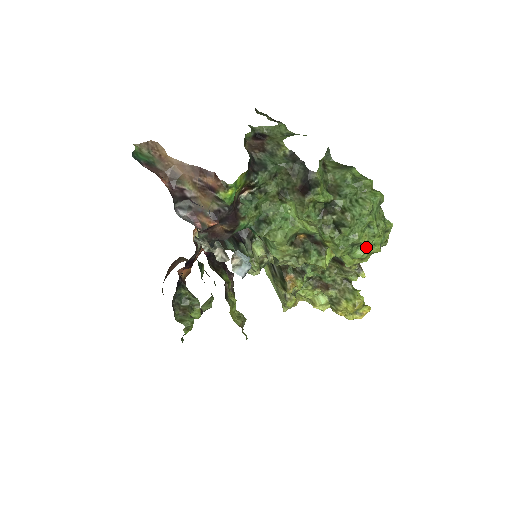
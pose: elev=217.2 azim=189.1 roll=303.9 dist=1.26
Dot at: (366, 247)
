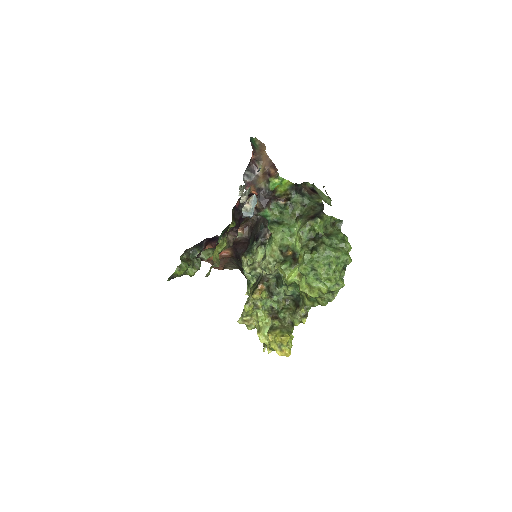
Dot at: (319, 280)
